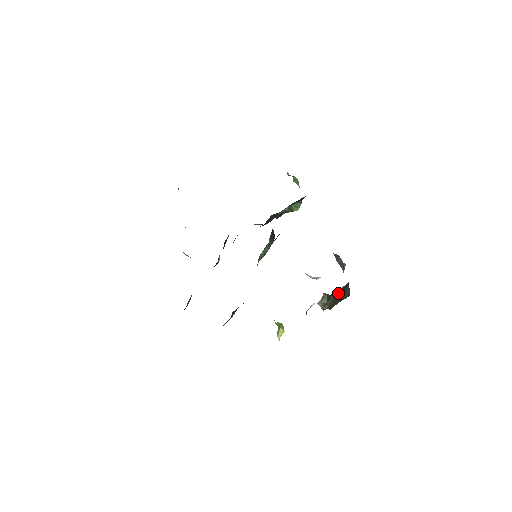
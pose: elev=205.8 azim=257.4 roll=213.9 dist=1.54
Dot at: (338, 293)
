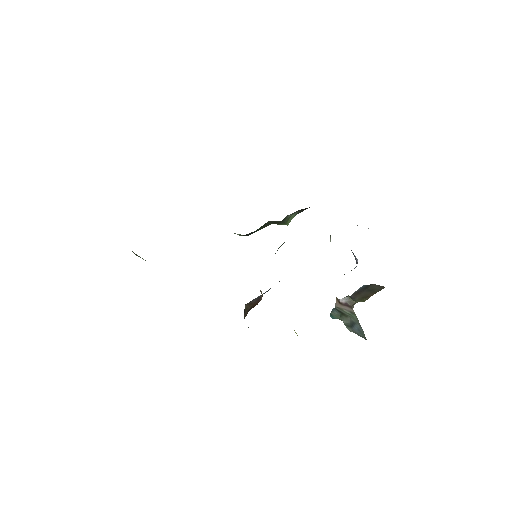
Dot at: (360, 292)
